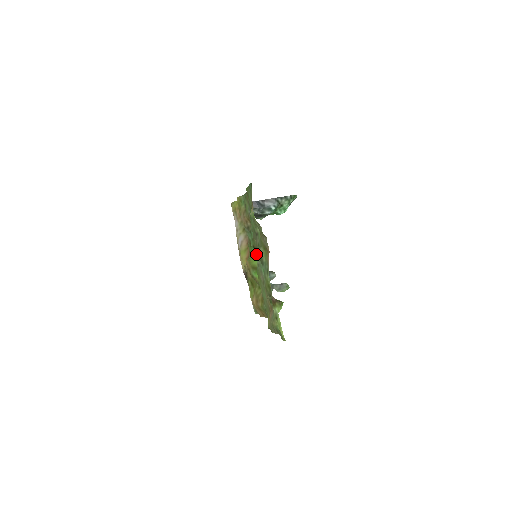
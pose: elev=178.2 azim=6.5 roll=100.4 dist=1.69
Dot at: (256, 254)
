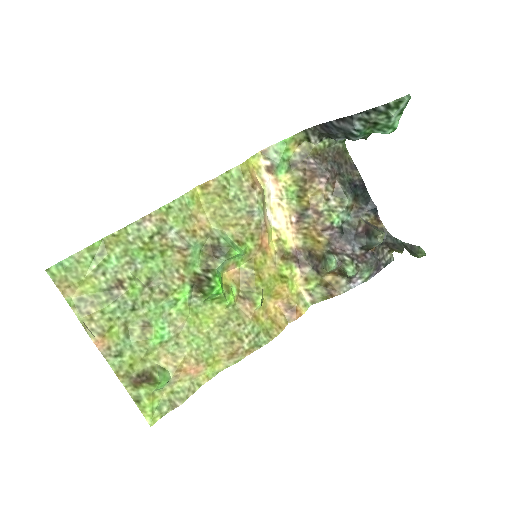
Dot at: (219, 273)
